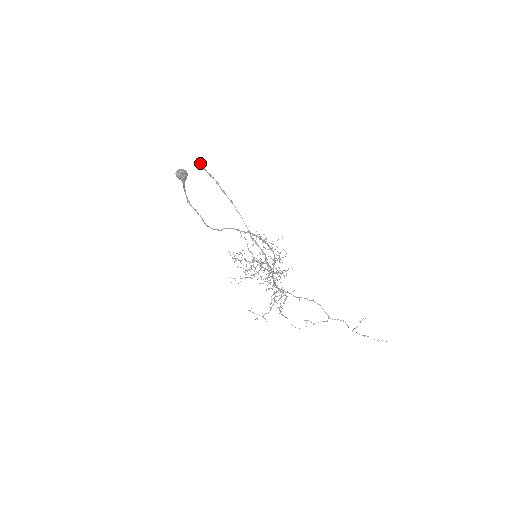
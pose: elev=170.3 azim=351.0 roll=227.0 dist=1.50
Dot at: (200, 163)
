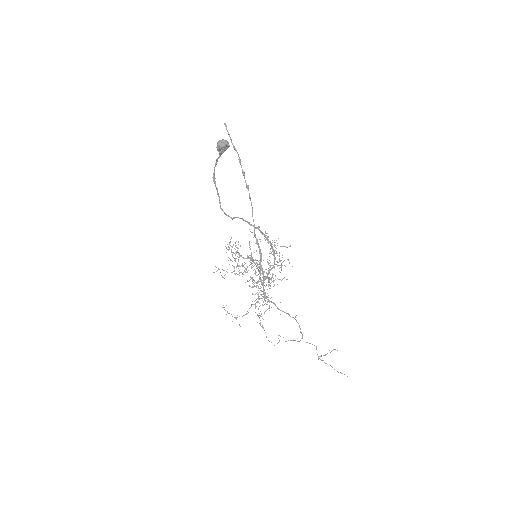
Dot at: (227, 130)
